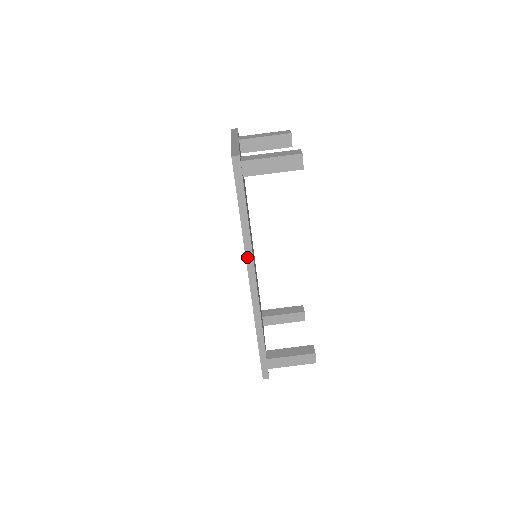
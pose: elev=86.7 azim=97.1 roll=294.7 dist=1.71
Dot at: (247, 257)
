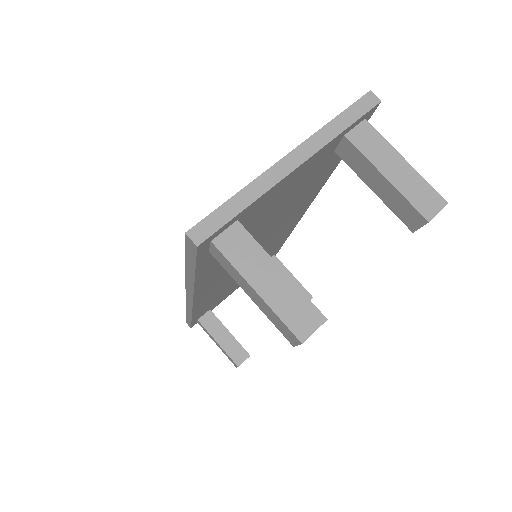
Dot at: (187, 288)
